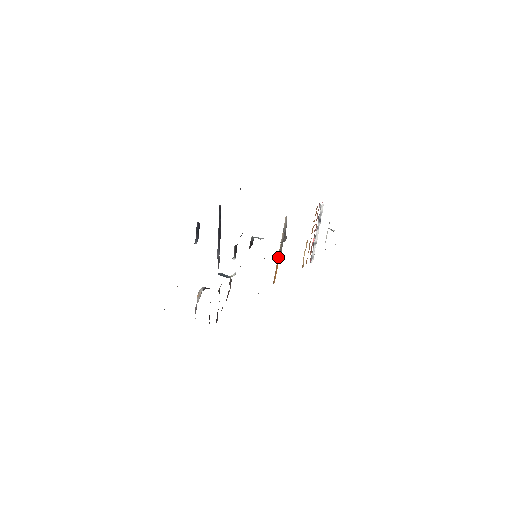
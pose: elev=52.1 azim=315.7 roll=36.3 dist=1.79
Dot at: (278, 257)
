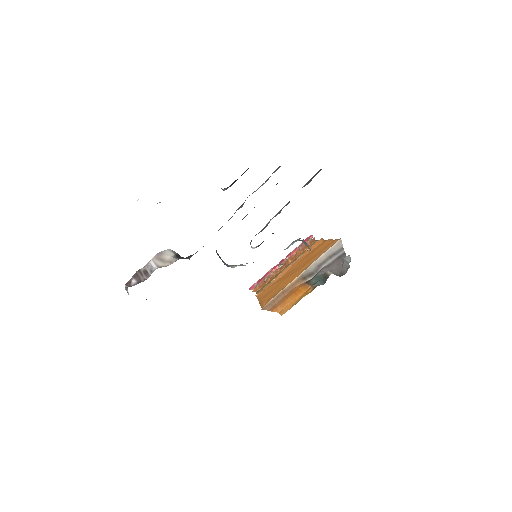
Dot at: (296, 281)
